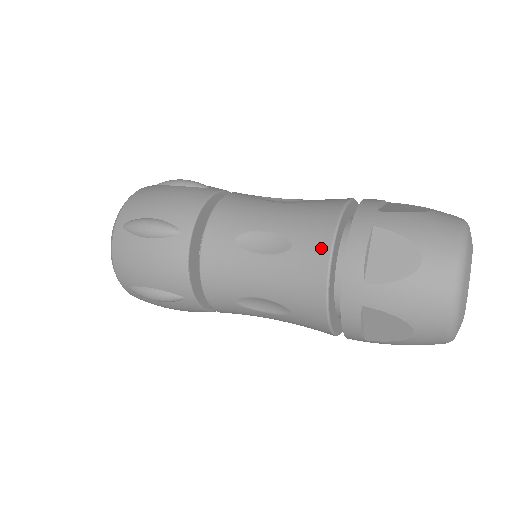
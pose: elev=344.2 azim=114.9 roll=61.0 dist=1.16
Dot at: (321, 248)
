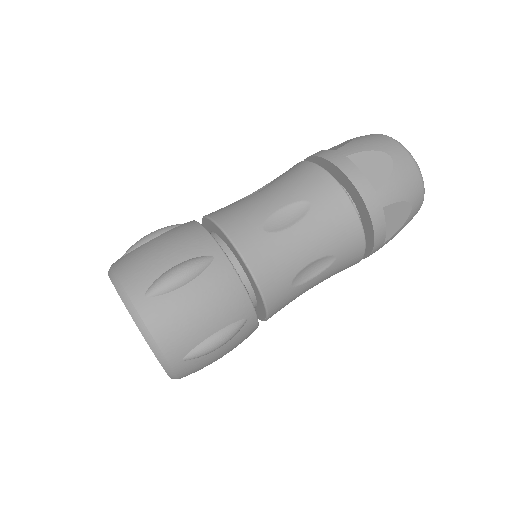
Dot at: (358, 246)
